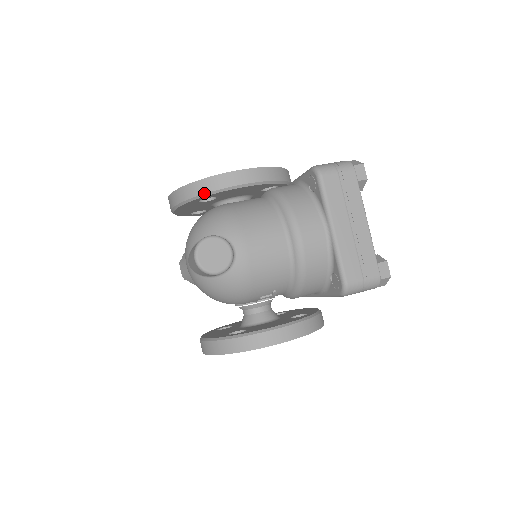
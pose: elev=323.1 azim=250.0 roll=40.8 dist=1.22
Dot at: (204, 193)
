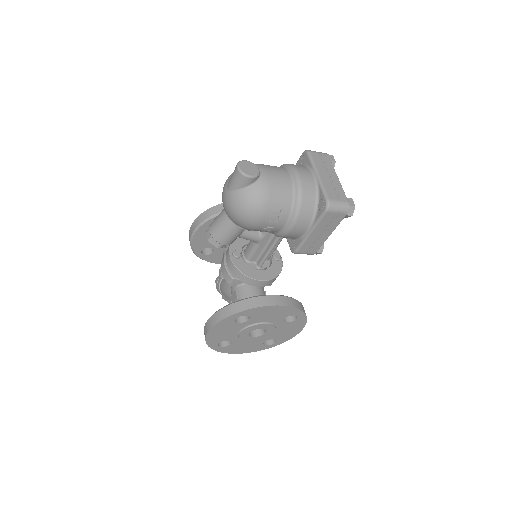
Dot at: occluded
